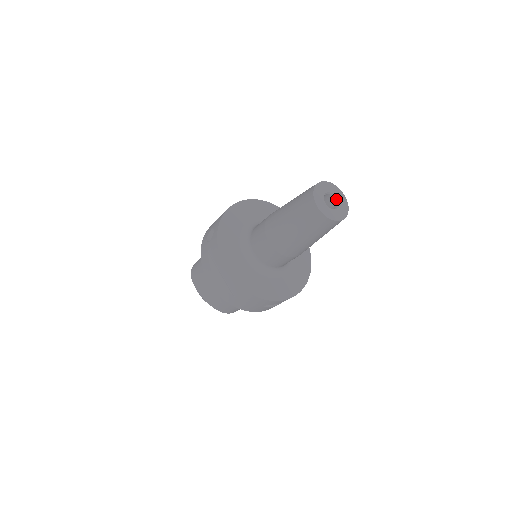
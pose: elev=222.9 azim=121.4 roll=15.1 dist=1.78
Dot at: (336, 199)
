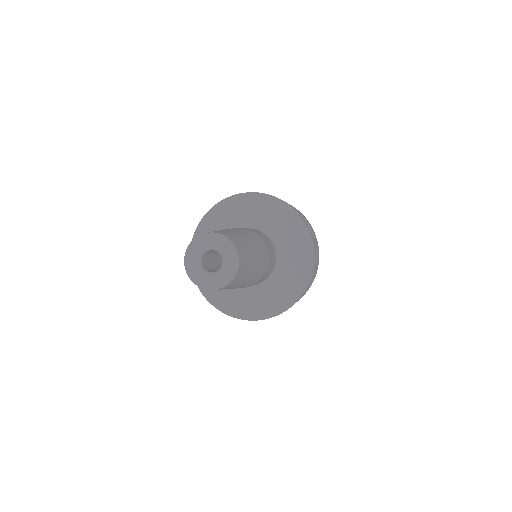
Dot at: occluded
